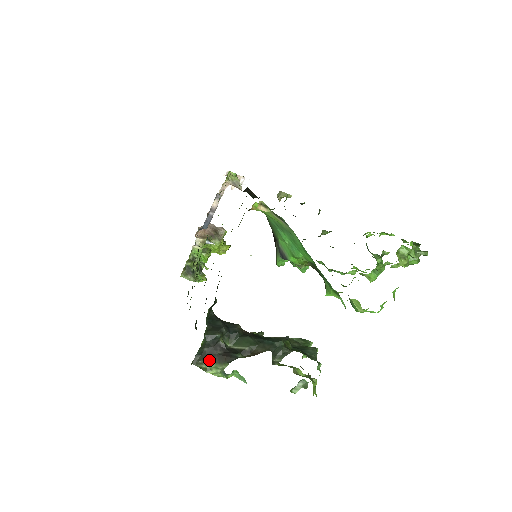
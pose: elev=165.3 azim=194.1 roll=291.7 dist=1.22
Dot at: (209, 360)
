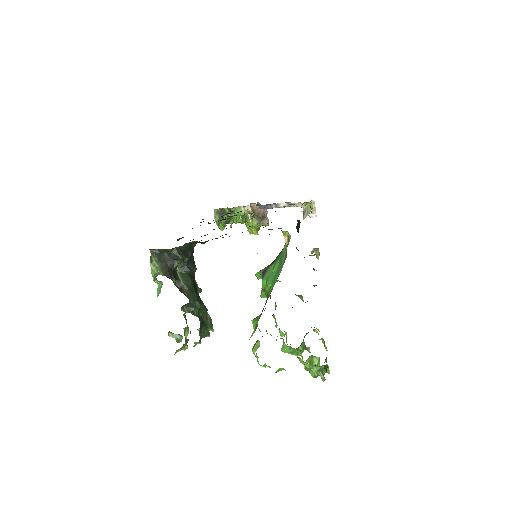
Dot at: (160, 260)
